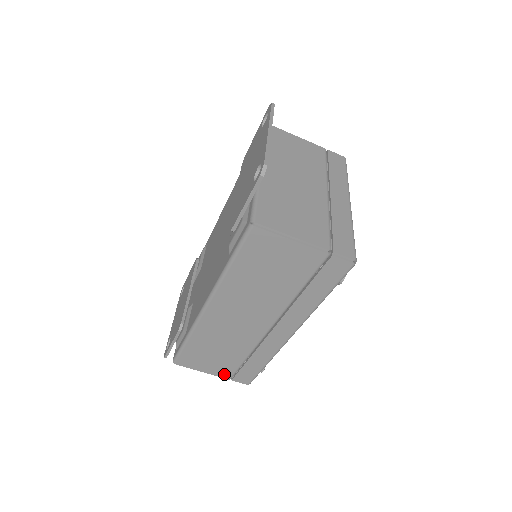
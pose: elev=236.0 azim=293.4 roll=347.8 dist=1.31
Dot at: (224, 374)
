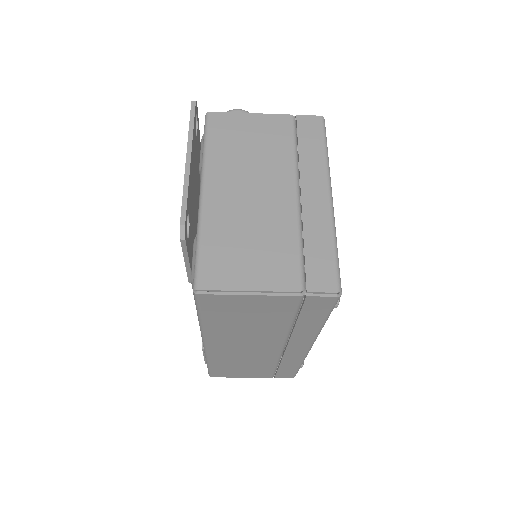
Dot at: (264, 376)
